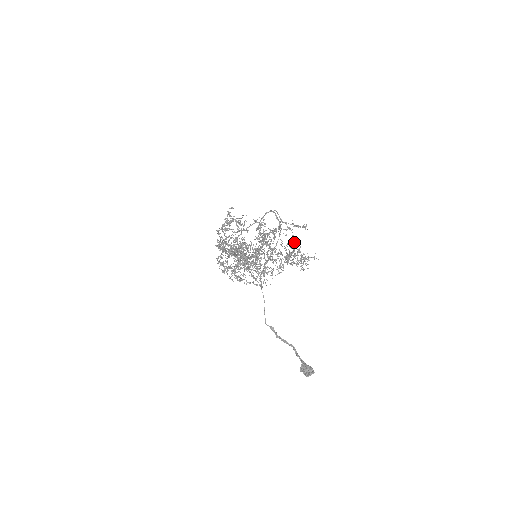
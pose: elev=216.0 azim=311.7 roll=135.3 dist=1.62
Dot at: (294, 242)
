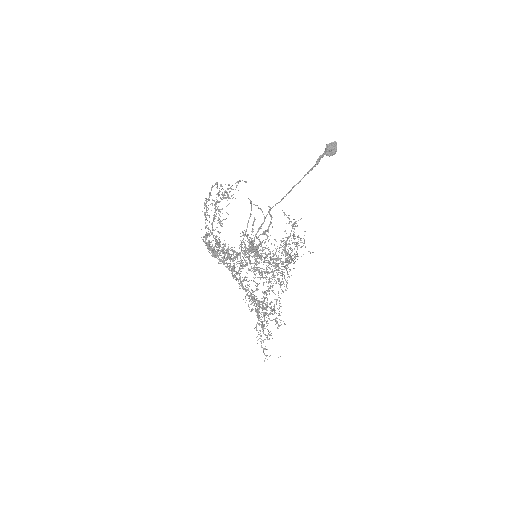
Dot at: occluded
